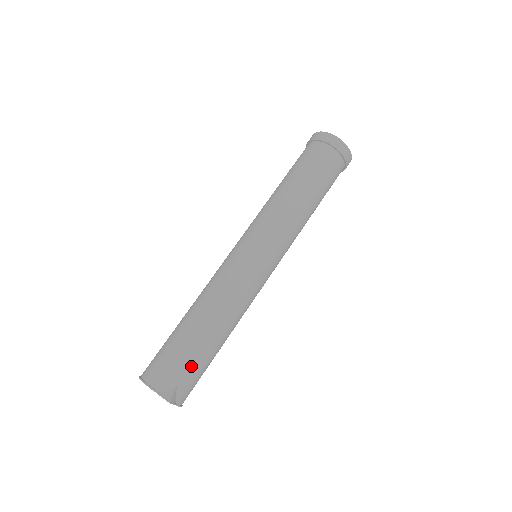
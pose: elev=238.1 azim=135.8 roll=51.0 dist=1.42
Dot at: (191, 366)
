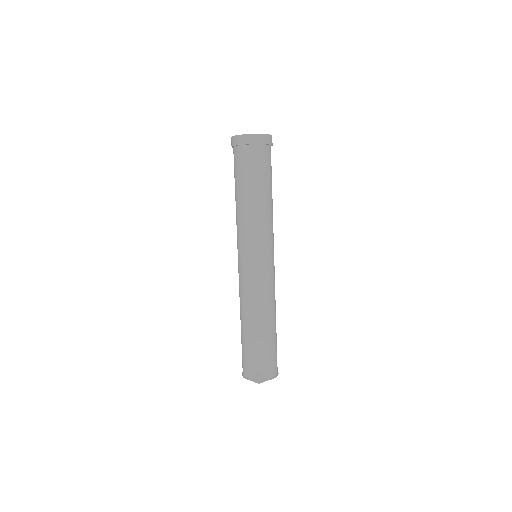
Dot at: (258, 355)
